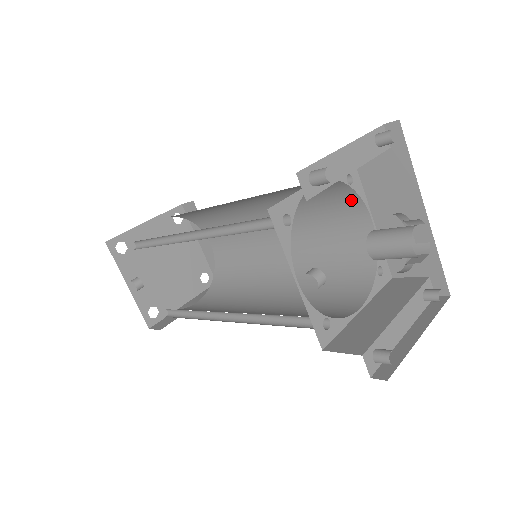
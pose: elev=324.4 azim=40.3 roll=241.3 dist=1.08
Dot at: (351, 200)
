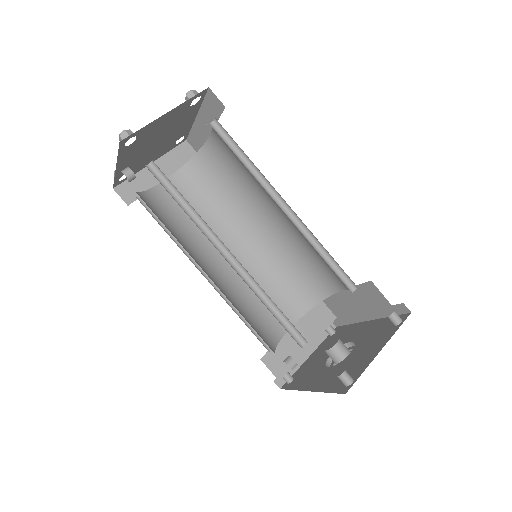
Dot at: occluded
